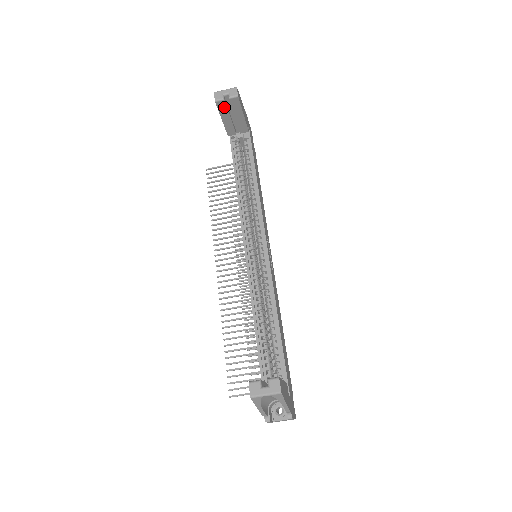
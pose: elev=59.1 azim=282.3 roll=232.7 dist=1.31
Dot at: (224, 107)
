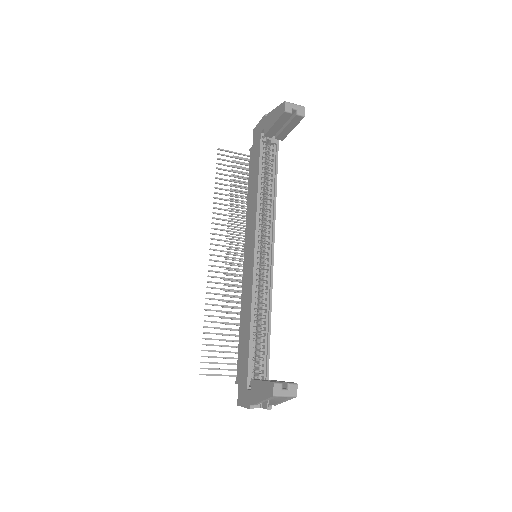
Dot at: (286, 118)
